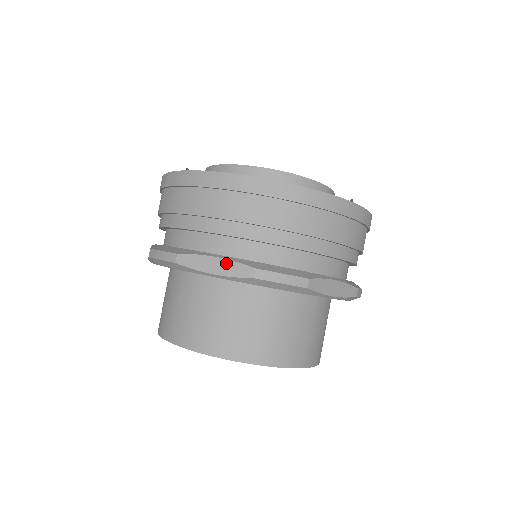
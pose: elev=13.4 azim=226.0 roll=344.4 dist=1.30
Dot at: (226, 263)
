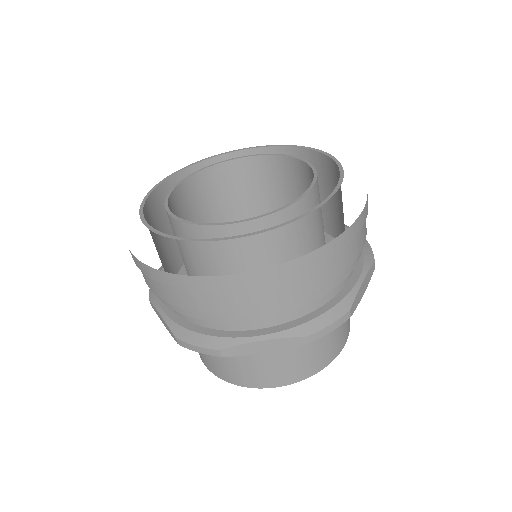
Dot at: (274, 342)
